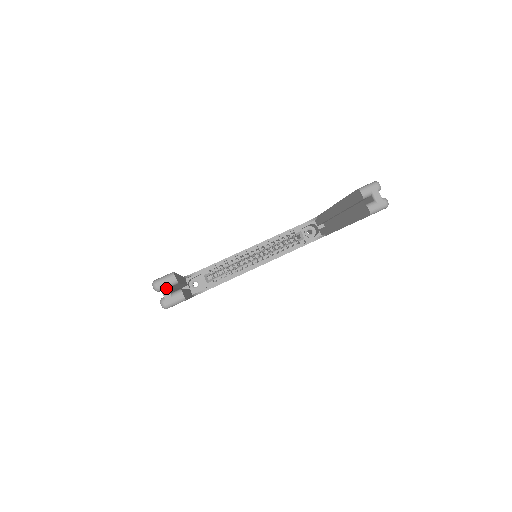
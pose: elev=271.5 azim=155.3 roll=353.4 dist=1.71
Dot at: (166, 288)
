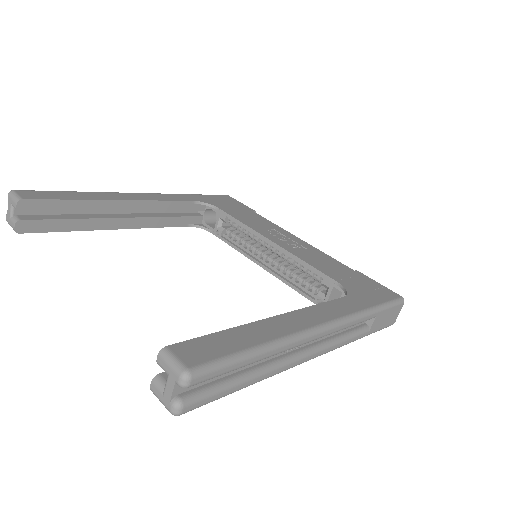
Dot at: (10, 207)
